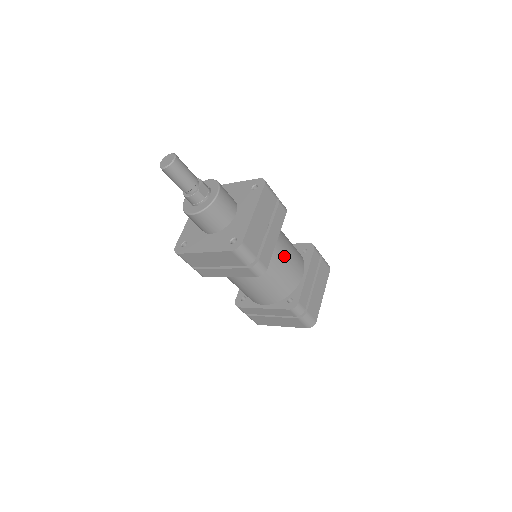
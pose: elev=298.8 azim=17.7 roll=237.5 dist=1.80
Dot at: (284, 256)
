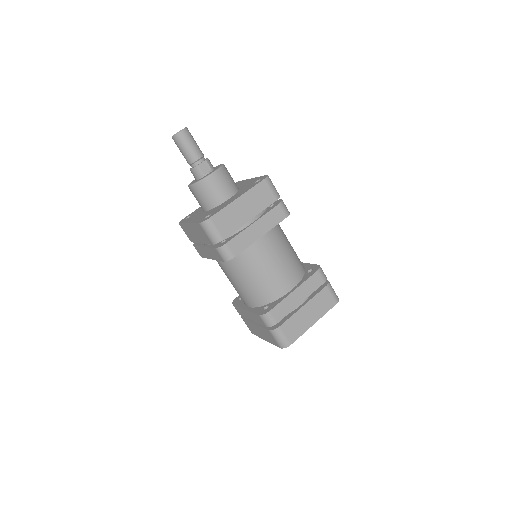
Dot at: (269, 258)
